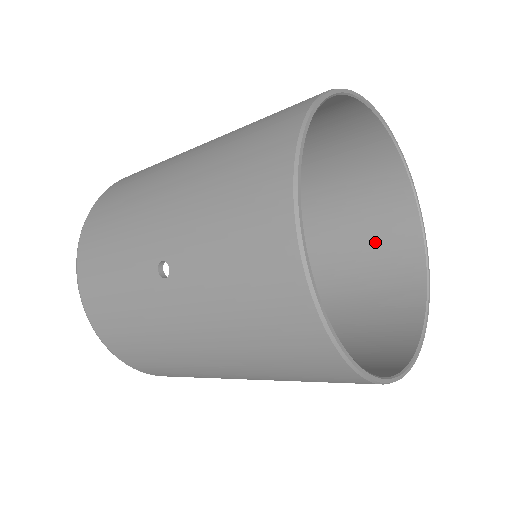
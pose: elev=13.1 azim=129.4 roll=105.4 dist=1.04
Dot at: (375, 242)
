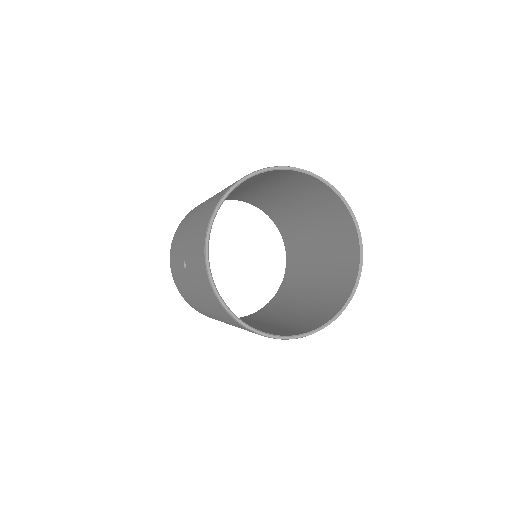
Dot at: (341, 250)
